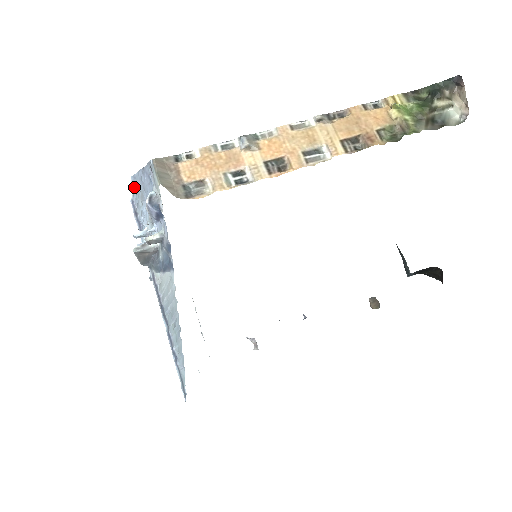
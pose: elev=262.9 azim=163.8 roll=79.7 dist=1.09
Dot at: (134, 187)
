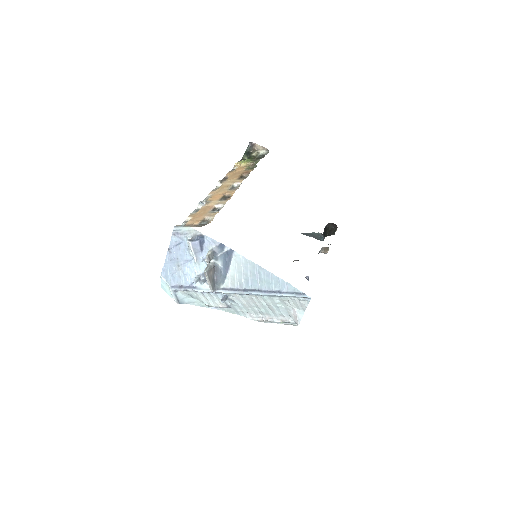
Dot at: (168, 274)
